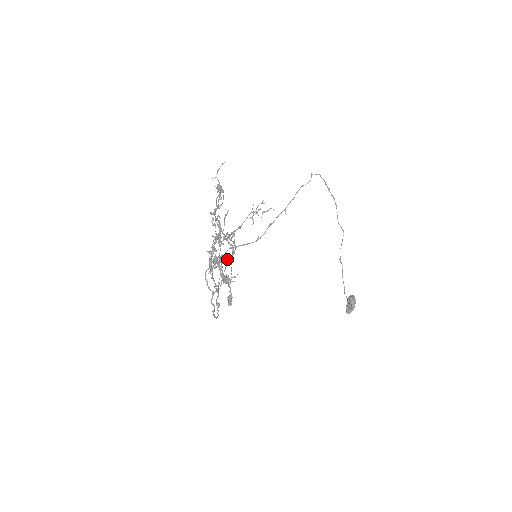
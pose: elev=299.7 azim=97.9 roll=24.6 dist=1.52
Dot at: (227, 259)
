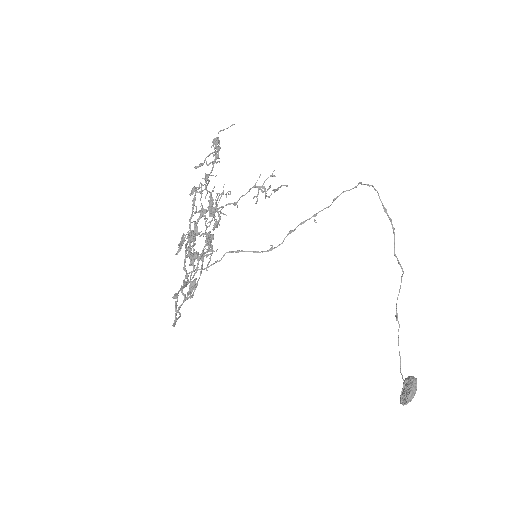
Dot at: occluded
